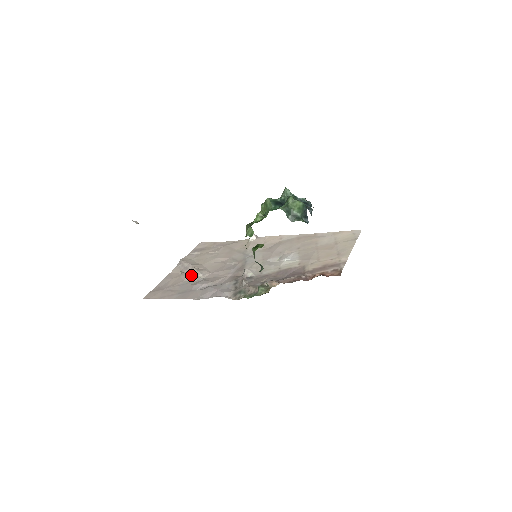
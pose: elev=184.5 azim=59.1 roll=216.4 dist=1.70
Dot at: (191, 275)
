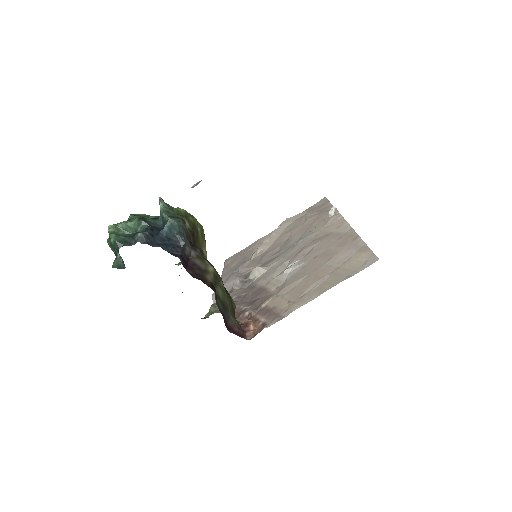
Dot at: occluded
